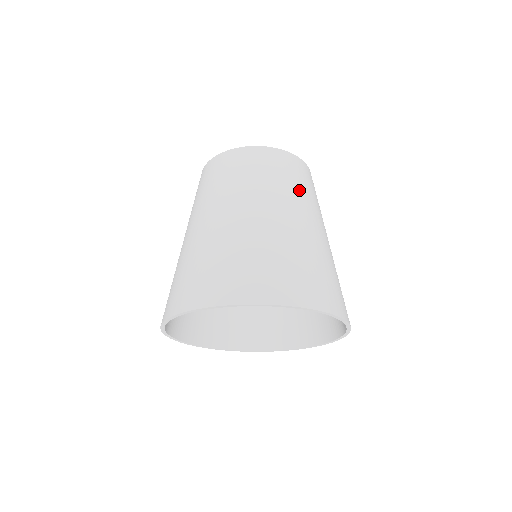
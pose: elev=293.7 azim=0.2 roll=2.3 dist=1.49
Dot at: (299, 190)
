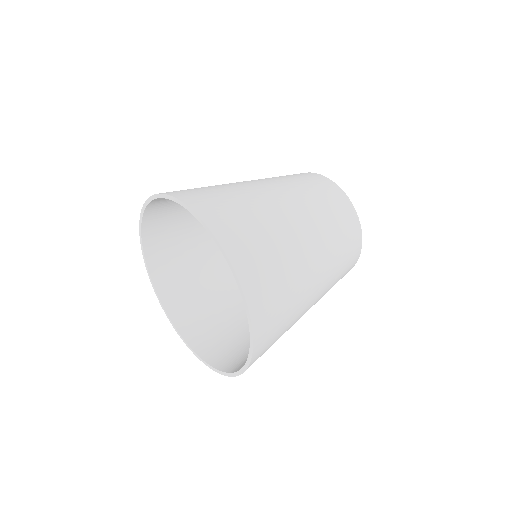
Dot at: (337, 272)
